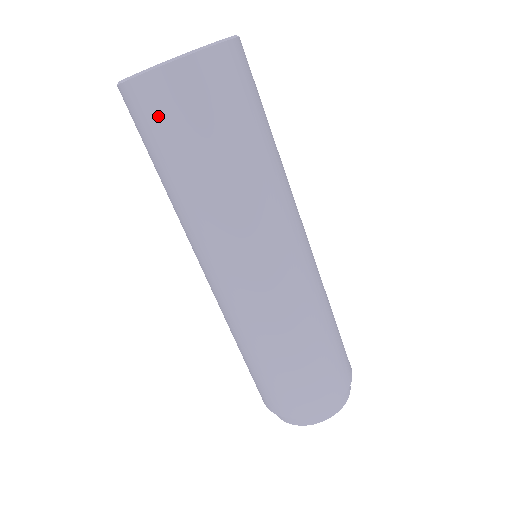
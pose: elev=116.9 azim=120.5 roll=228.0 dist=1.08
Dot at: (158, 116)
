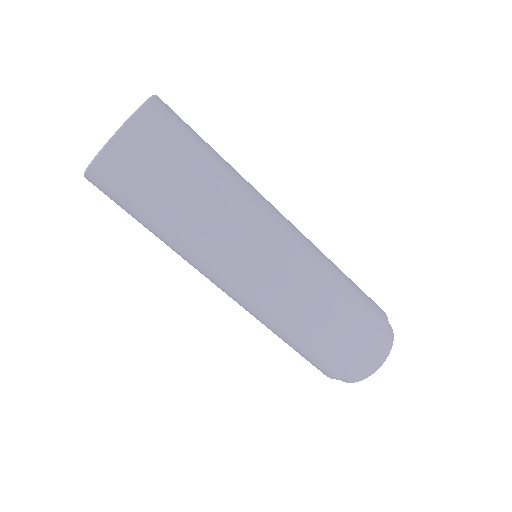
Dot at: (123, 183)
